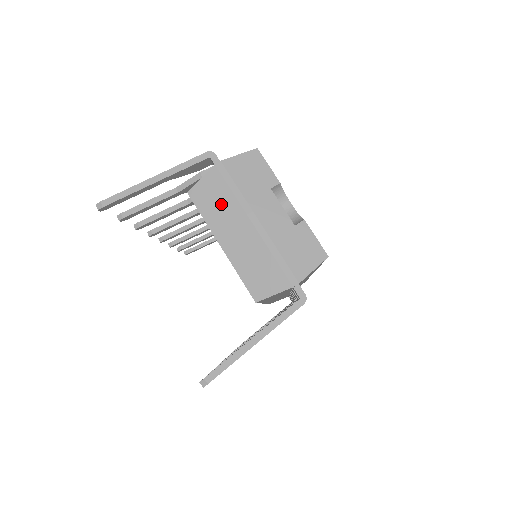
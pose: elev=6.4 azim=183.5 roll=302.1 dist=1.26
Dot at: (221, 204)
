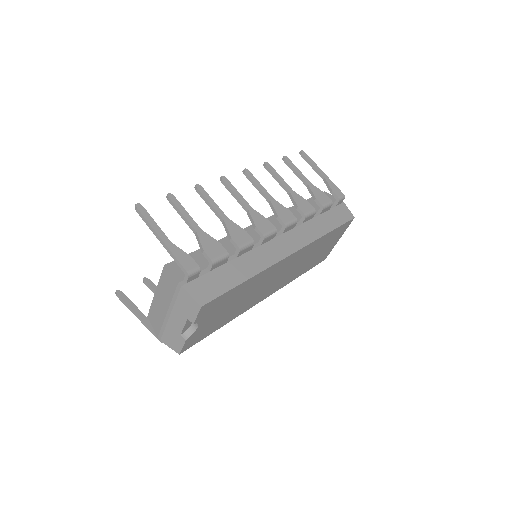
Dot at: (167, 290)
